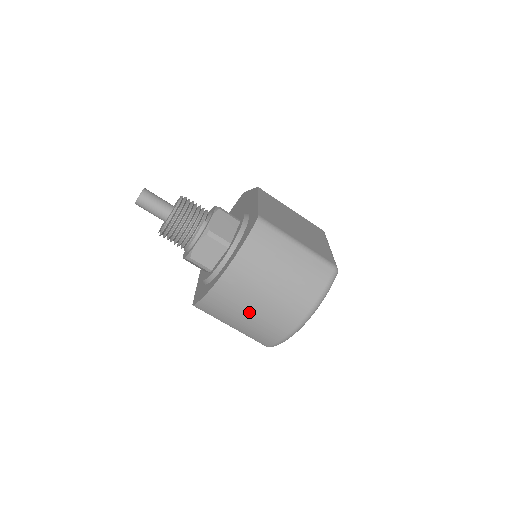
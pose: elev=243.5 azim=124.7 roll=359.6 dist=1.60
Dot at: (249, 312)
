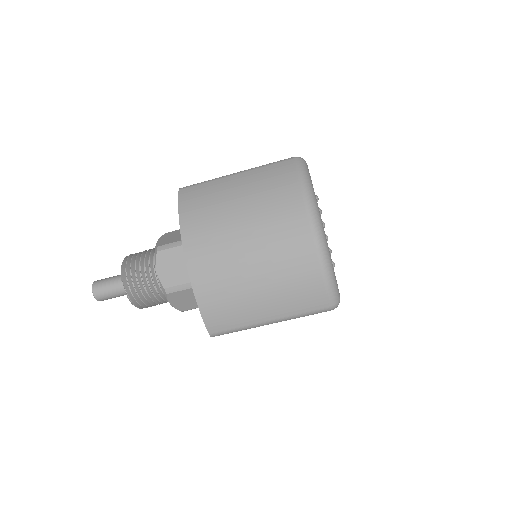
Dot at: (252, 273)
